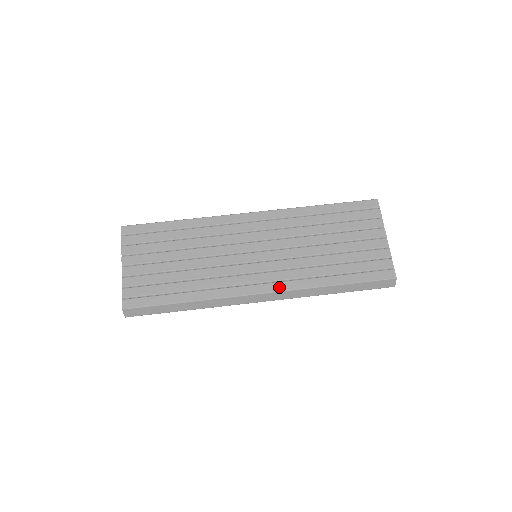
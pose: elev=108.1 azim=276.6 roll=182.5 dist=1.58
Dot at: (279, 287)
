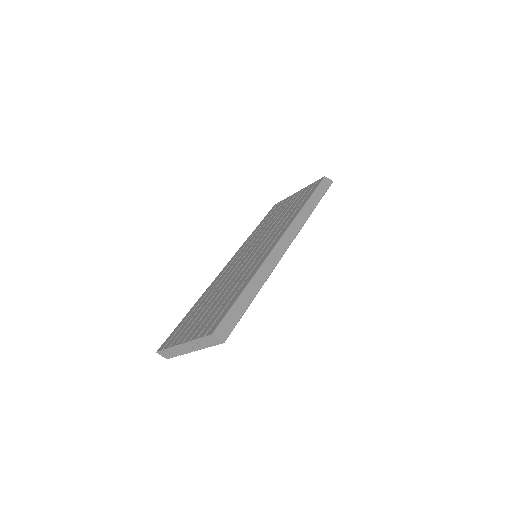
Dot at: (284, 230)
